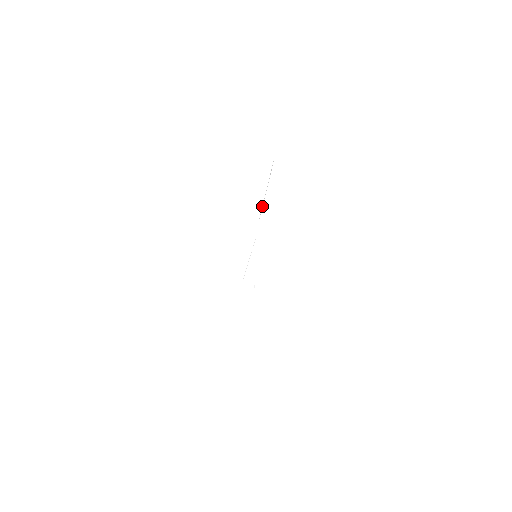
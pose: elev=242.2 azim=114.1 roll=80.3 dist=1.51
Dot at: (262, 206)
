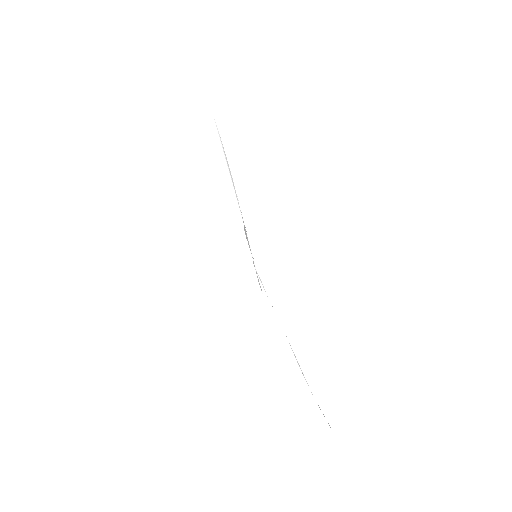
Dot at: (233, 186)
